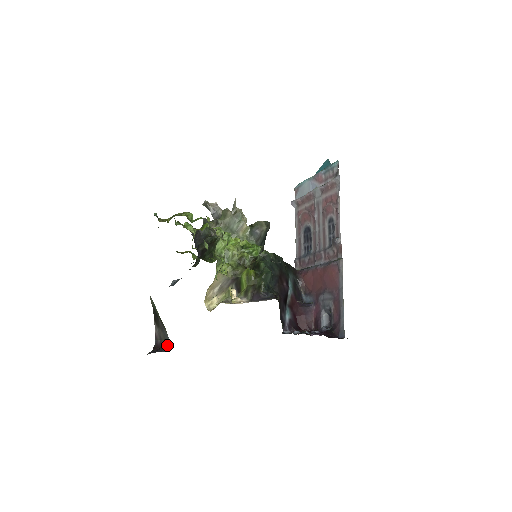
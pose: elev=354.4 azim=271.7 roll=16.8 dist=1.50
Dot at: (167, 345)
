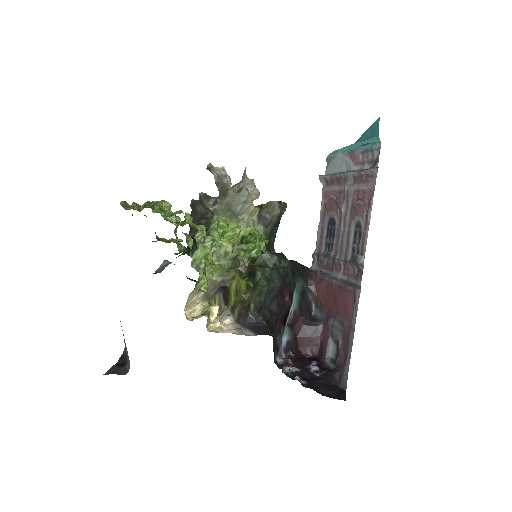
Dot at: (128, 367)
